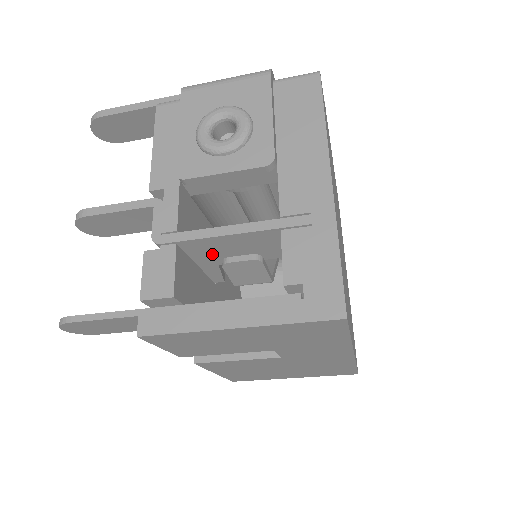
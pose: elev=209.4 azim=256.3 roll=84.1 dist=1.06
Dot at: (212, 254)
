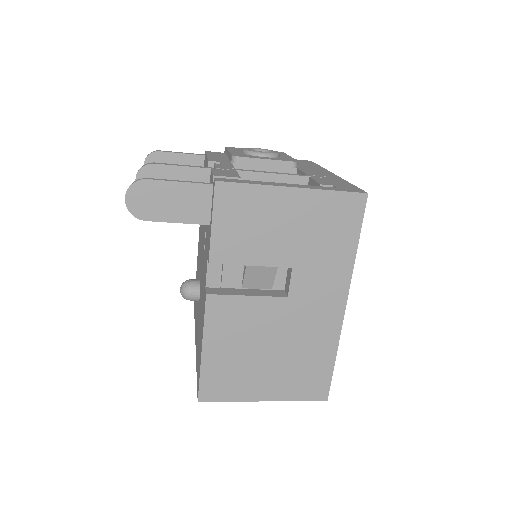
Dot at: occluded
